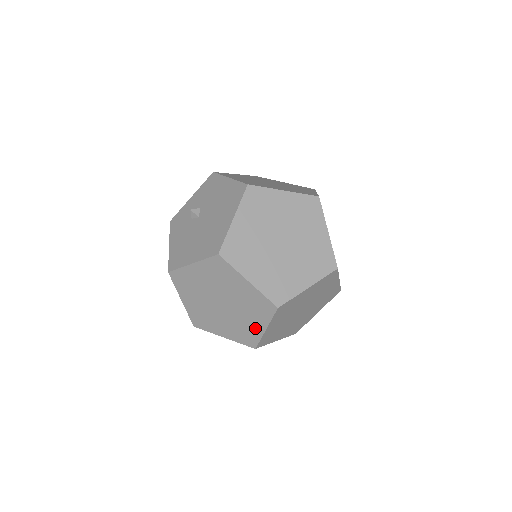
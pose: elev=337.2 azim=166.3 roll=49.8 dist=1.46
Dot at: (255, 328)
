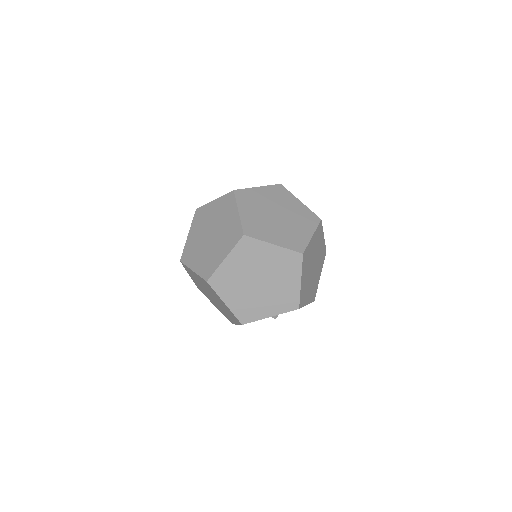
Dot at: (219, 258)
